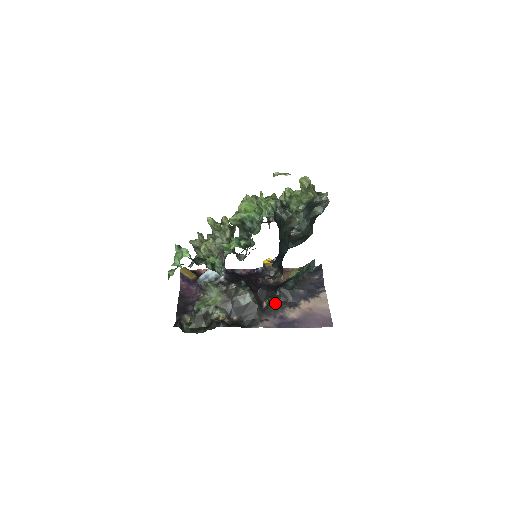
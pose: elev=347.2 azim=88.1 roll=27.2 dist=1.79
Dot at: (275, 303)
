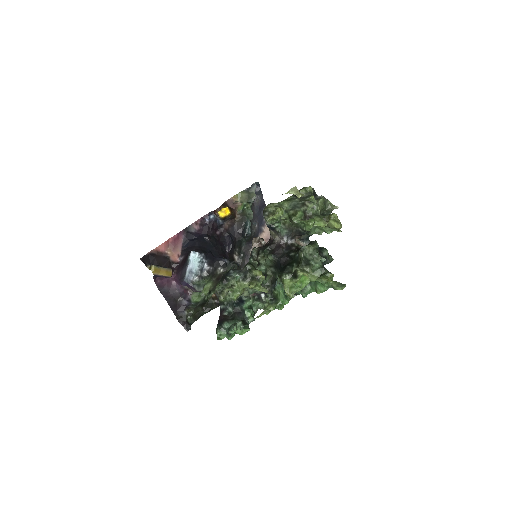
Dot at: (242, 251)
